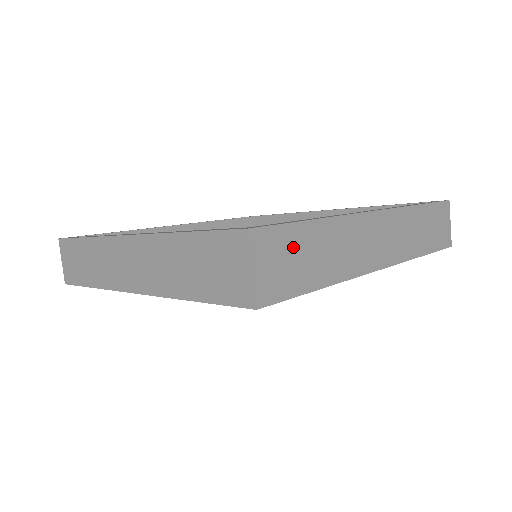
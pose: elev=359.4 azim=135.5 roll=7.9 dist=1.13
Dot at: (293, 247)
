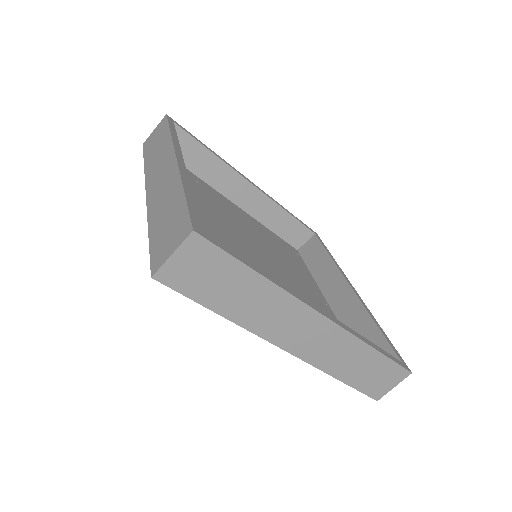
Dot at: (219, 271)
